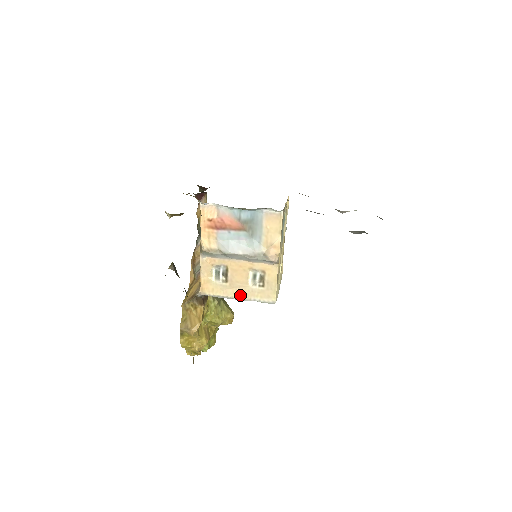
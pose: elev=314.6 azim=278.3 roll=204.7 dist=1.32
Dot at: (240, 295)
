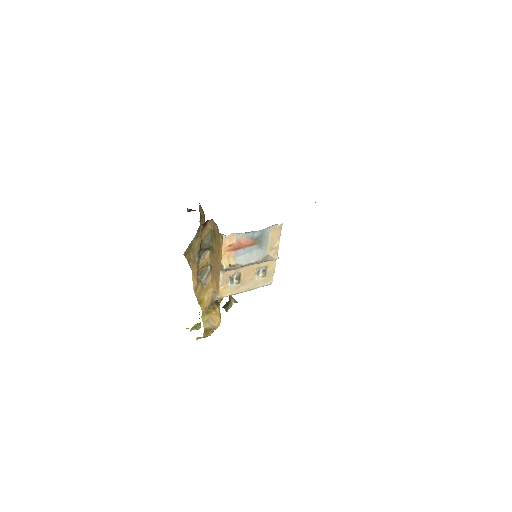
Dot at: (249, 288)
